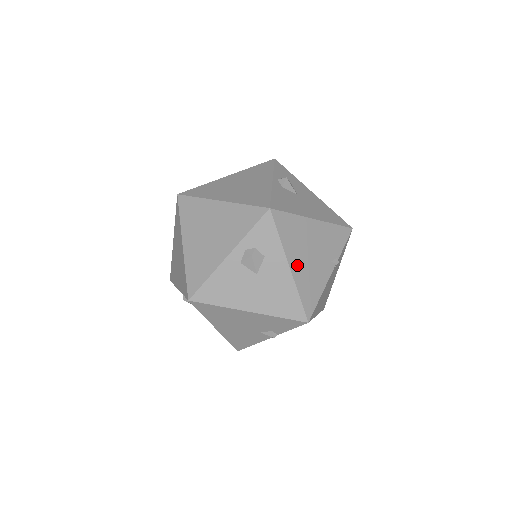
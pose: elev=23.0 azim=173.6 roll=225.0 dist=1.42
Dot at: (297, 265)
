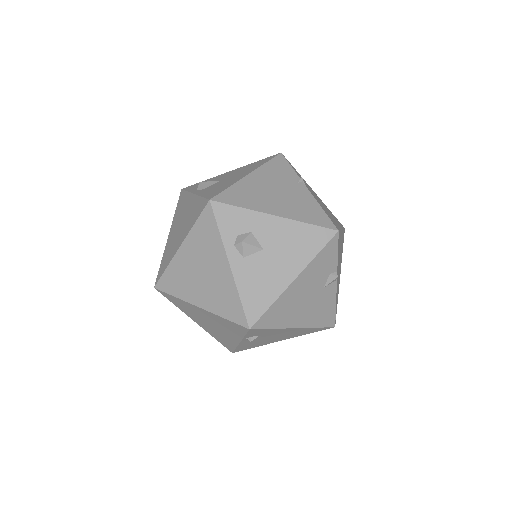
Dot at: (278, 209)
